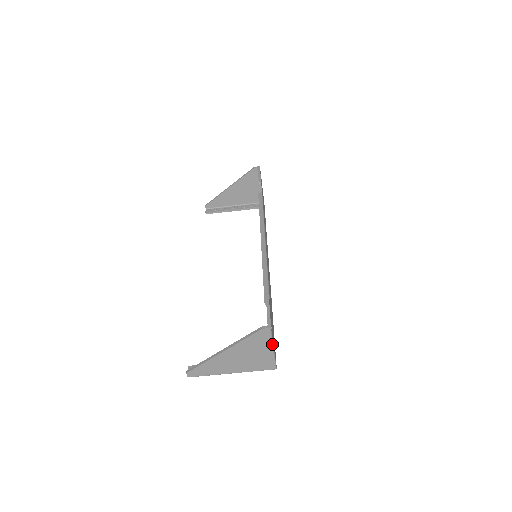
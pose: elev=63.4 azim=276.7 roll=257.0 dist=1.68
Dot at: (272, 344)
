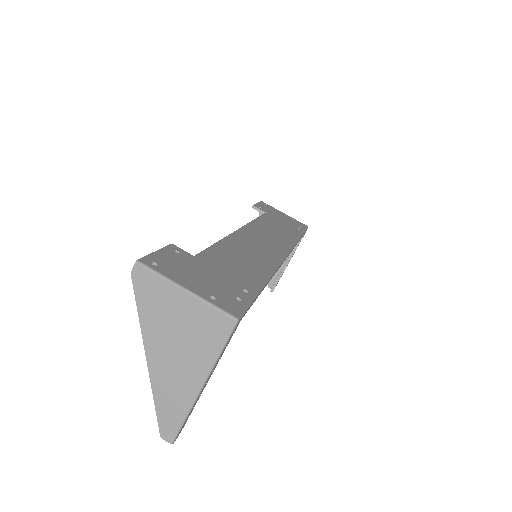
Dot at: (173, 284)
